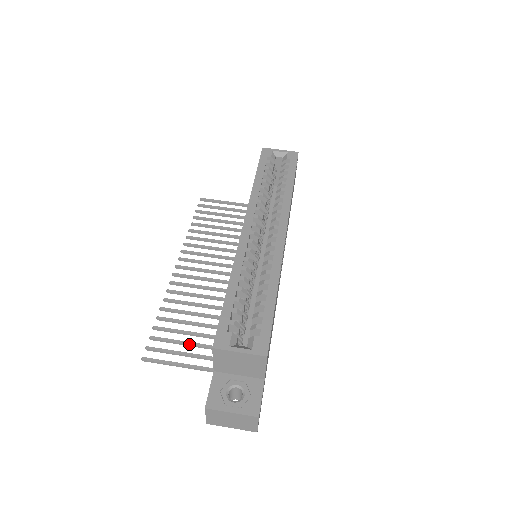
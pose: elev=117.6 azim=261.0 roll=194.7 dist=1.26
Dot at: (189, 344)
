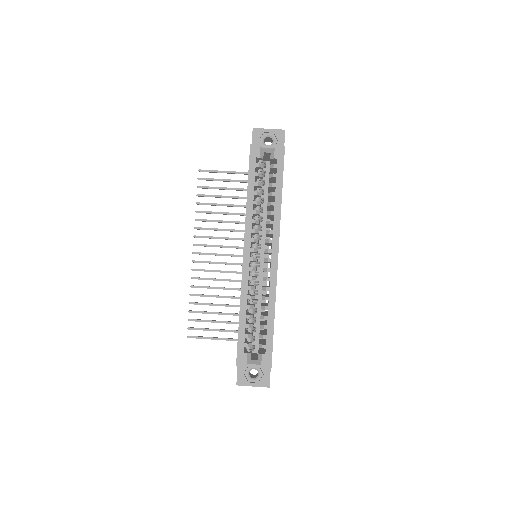
Dot at: occluded
